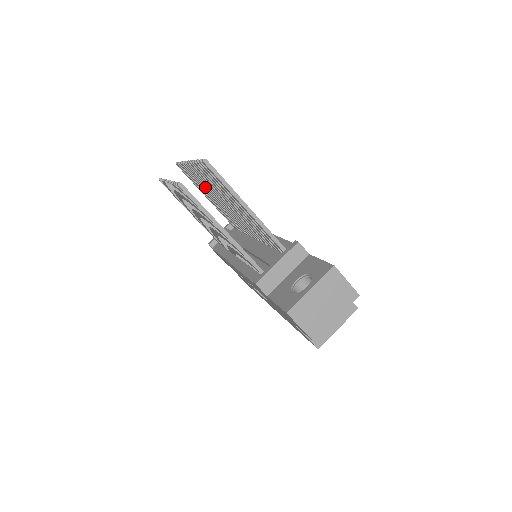
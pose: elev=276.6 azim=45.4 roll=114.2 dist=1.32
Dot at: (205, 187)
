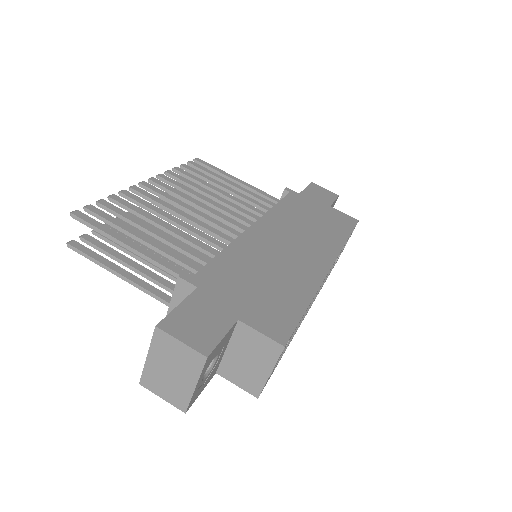
Dot at: (189, 192)
